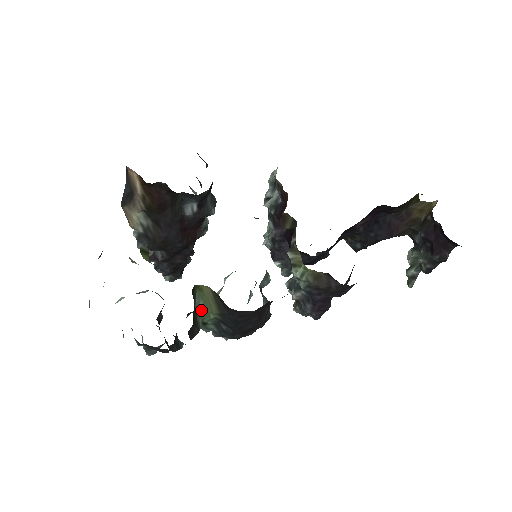
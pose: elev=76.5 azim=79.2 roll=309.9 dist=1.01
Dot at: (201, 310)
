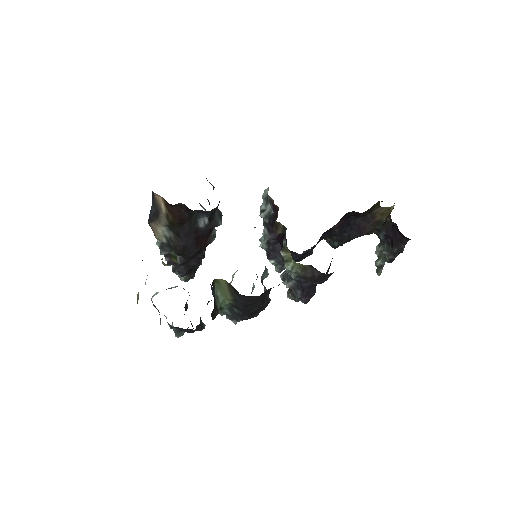
Dot at: (219, 298)
